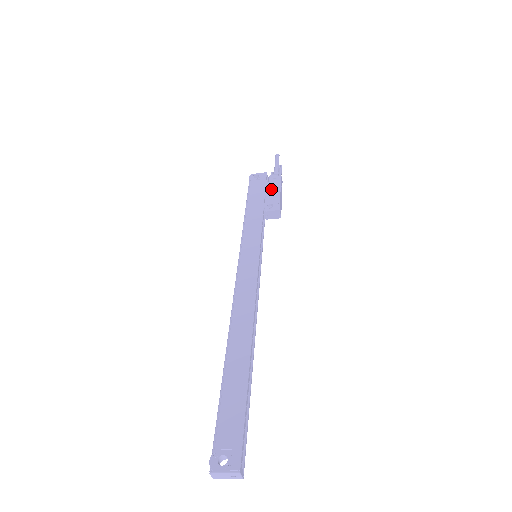
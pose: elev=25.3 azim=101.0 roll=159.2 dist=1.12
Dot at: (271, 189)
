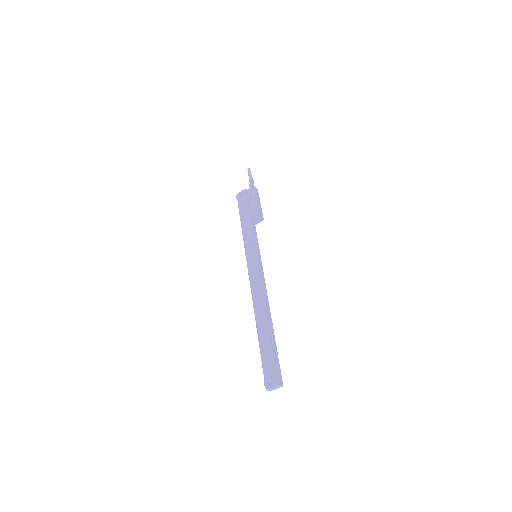
Dot at: (251, 202)
